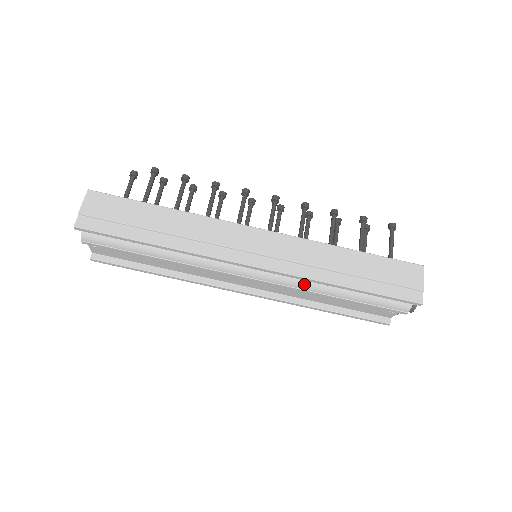
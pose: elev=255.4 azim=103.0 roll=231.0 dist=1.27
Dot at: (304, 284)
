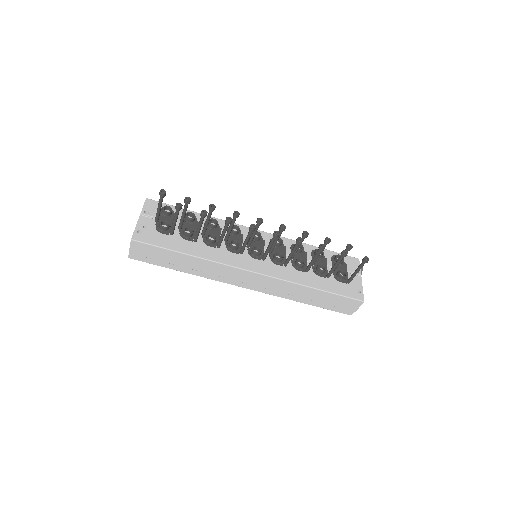
Dot at: occluded
